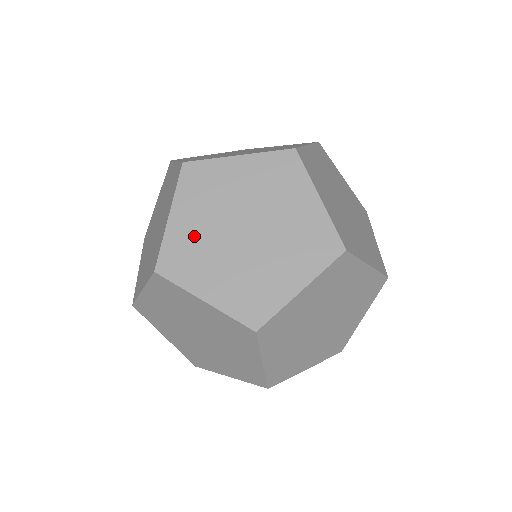
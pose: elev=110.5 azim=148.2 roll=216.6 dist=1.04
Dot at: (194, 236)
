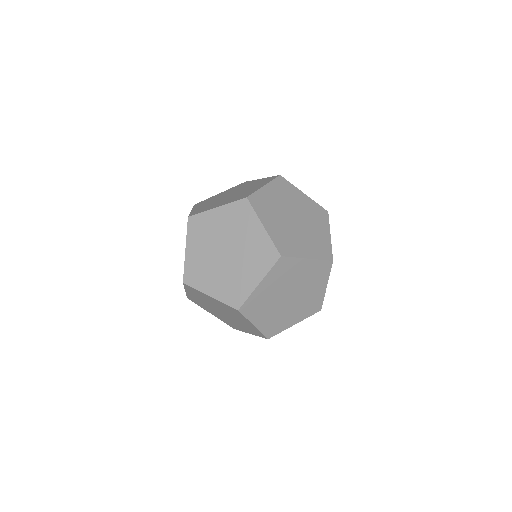
Dot at: (271, 319)
